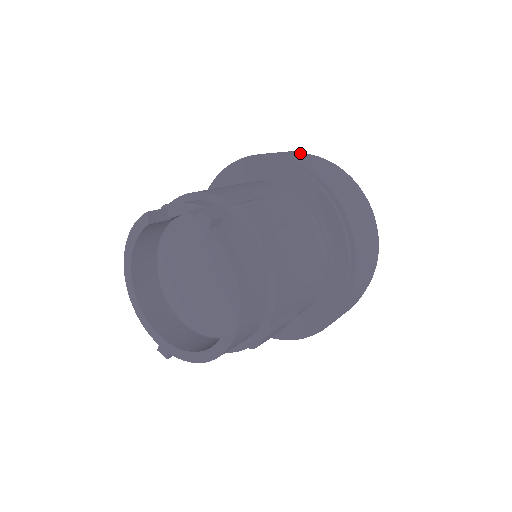
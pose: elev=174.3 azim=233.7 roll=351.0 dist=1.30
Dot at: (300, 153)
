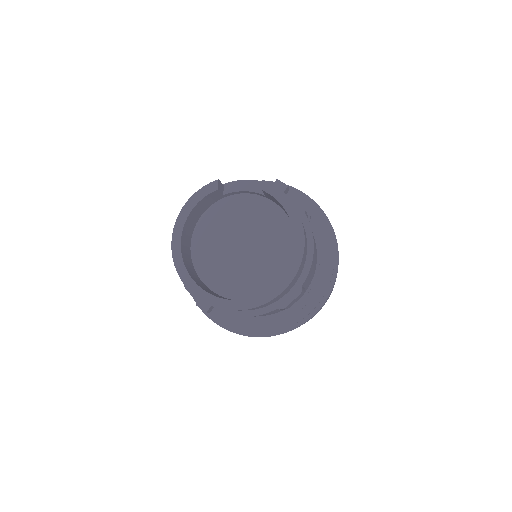
Dot at: occluded
